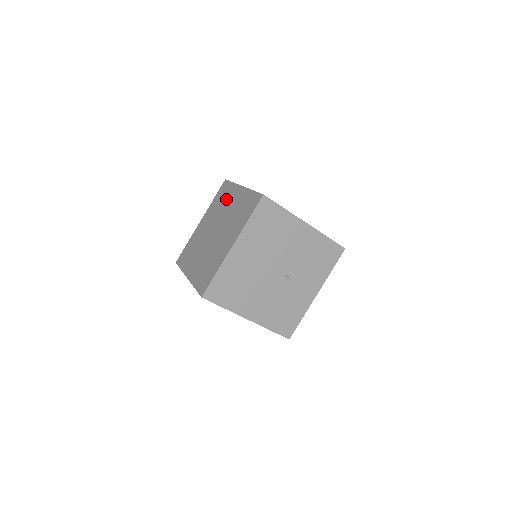
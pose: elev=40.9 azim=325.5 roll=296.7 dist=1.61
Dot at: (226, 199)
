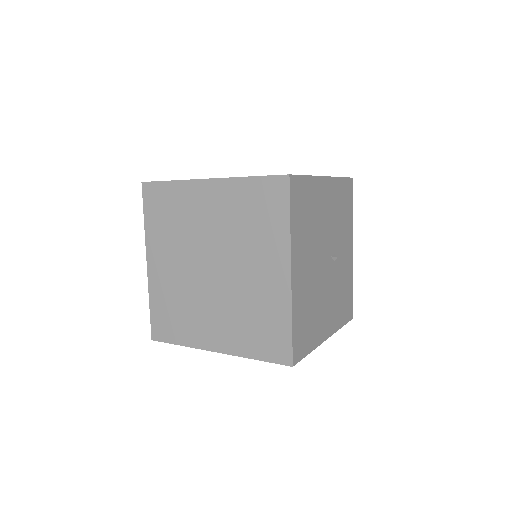
Dot at: (184, 211)
